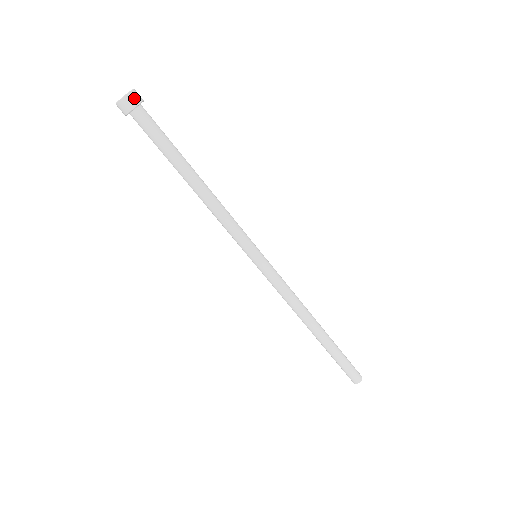
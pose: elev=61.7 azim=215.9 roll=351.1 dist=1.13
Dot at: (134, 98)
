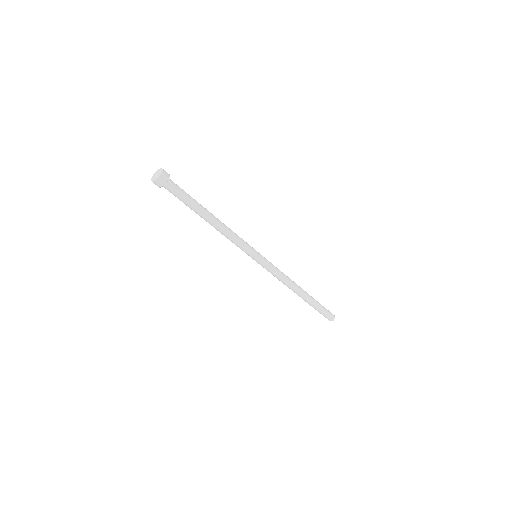
Dot at: (159, 183)
